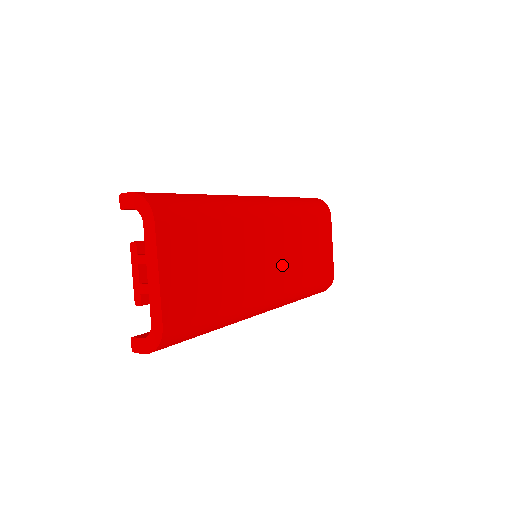
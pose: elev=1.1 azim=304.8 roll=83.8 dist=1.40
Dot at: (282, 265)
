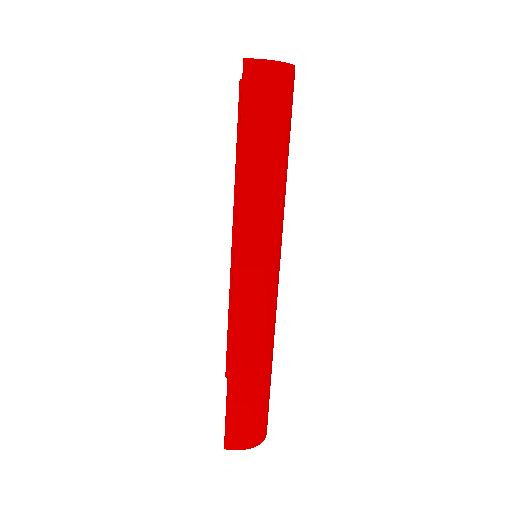
Dot at: occluded
